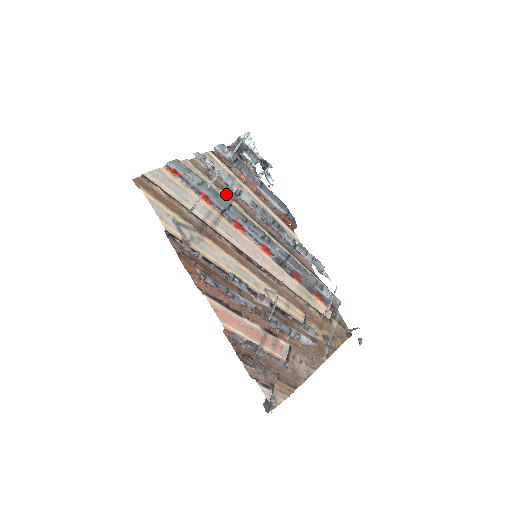
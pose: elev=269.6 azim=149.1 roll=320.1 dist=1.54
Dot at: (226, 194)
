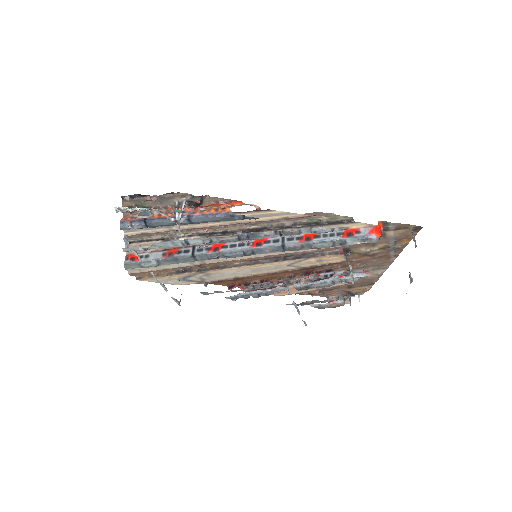
Dot at: occluded
